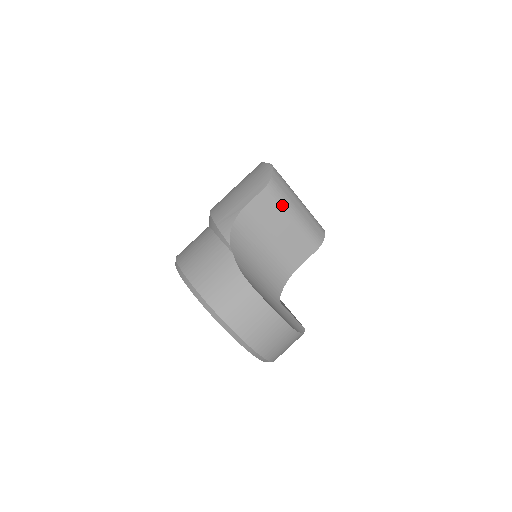
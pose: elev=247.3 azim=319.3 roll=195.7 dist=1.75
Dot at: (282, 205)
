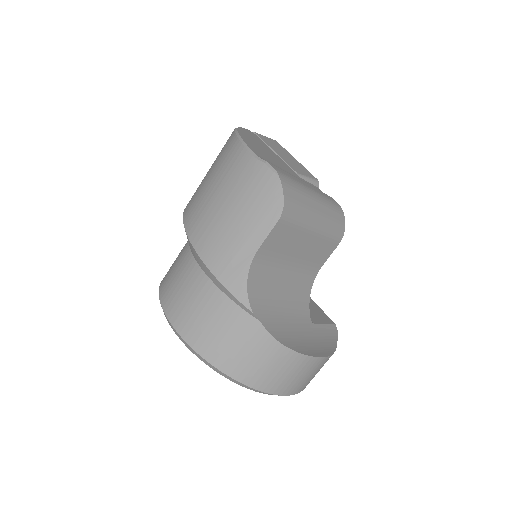
Dot at: (301, 224)
